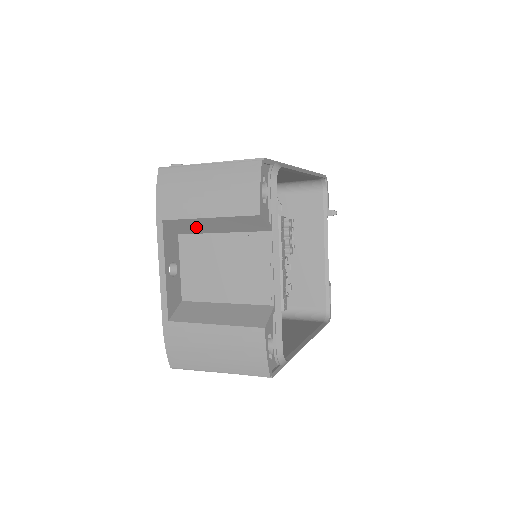
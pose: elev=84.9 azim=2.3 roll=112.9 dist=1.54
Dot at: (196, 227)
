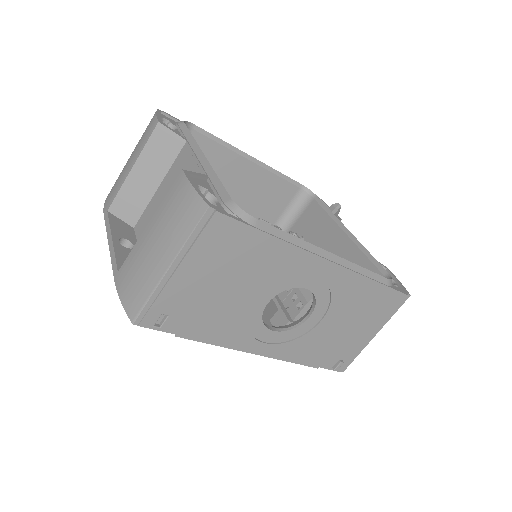
Dot at: (136, 198)
